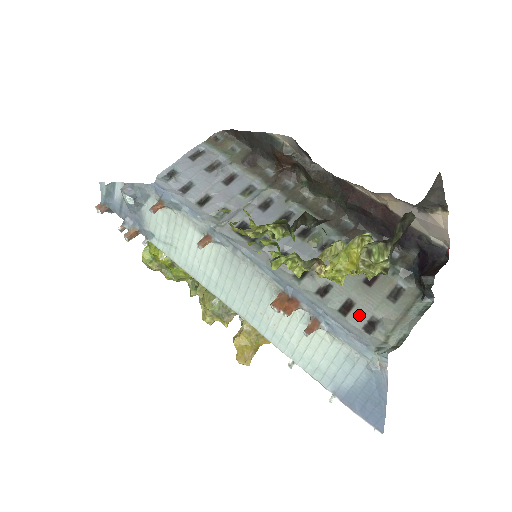
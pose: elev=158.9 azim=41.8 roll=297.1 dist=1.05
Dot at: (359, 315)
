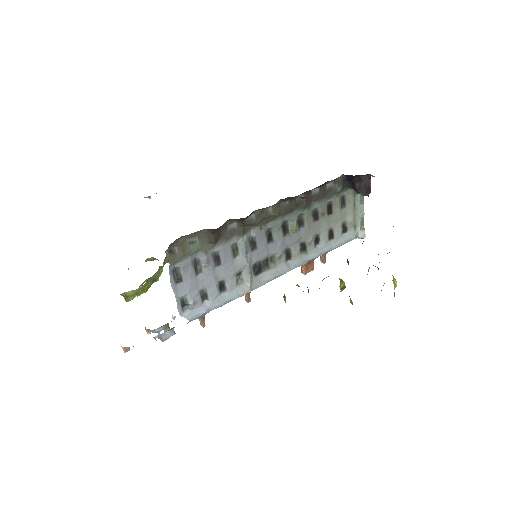
Dot at: (338, 231)
